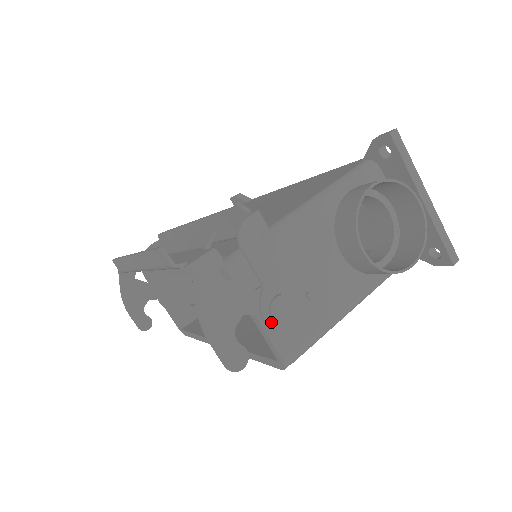
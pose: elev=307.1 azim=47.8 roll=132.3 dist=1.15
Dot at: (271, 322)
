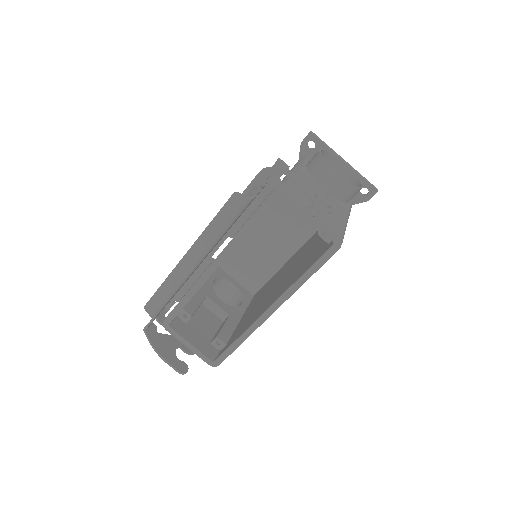
Dot at: (322, 208)
